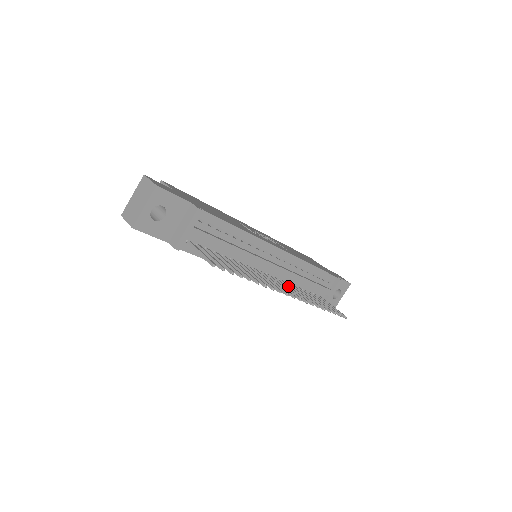
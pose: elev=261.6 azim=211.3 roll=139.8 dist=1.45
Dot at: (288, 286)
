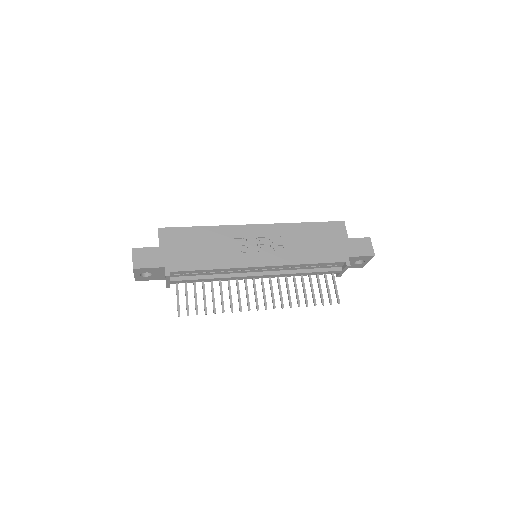
Dot at: (278, 285)
